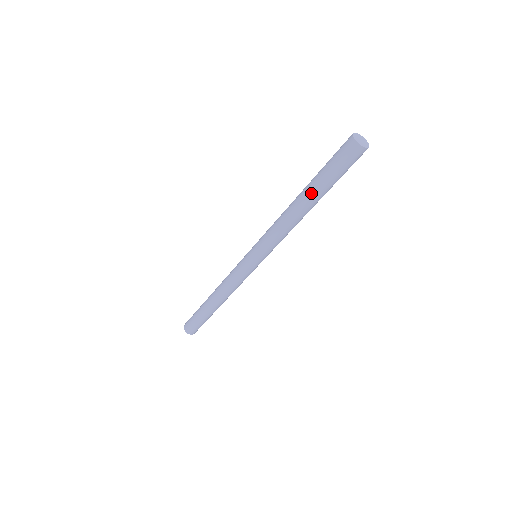
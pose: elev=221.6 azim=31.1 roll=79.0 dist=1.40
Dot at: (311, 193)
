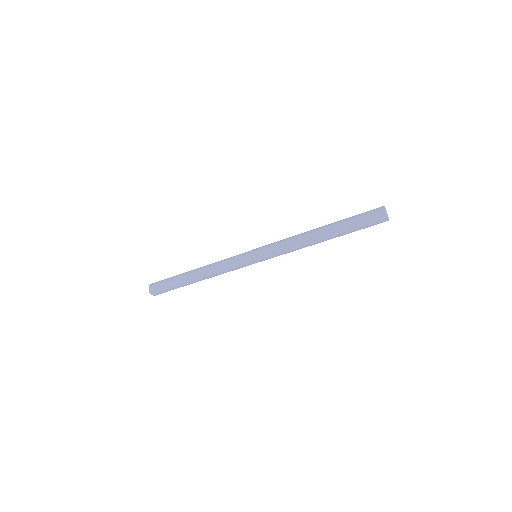
Dot at: (333, 233)
